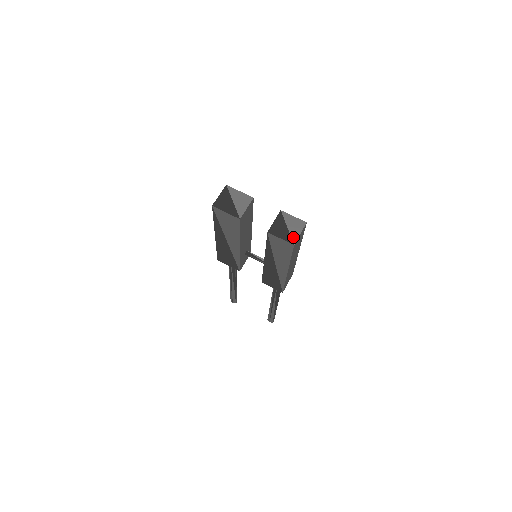
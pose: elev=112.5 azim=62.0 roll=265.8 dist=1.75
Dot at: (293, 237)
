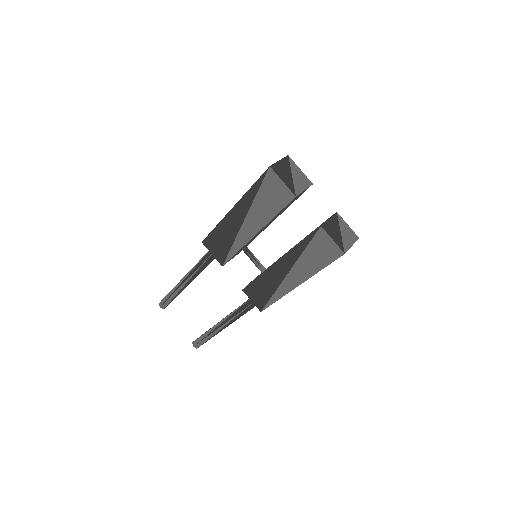
Dot at: (345, 245)
